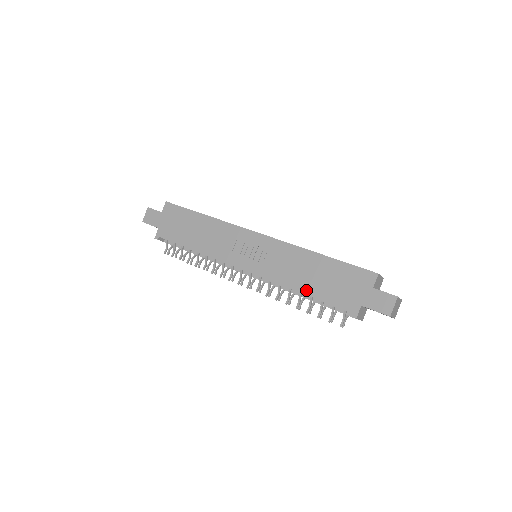
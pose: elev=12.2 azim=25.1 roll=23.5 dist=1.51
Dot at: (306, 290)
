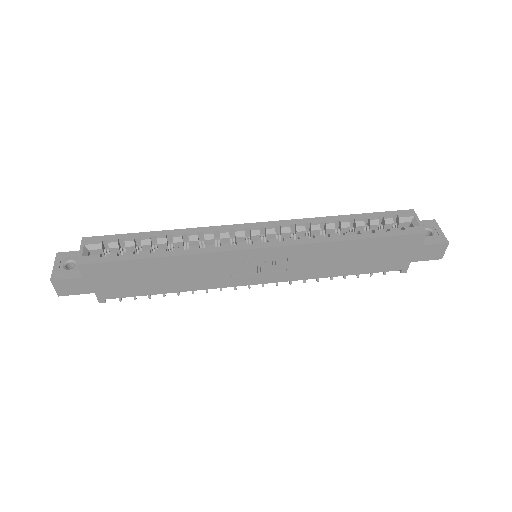
Dot at: (345, 273)
